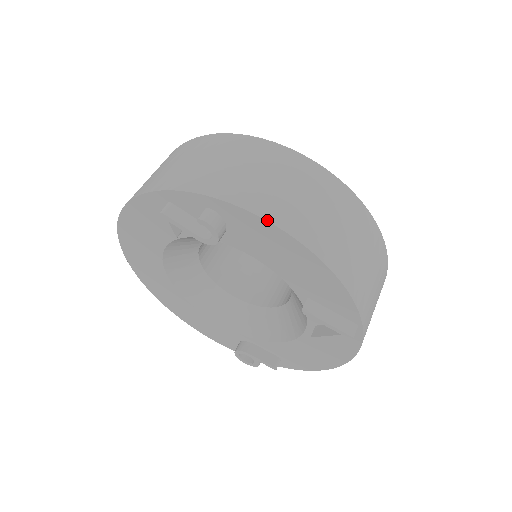
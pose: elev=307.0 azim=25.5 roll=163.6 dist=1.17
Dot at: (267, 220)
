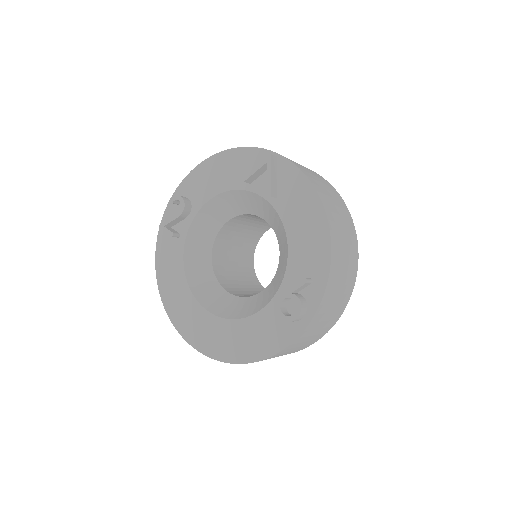
Dot at: (195, 168)
